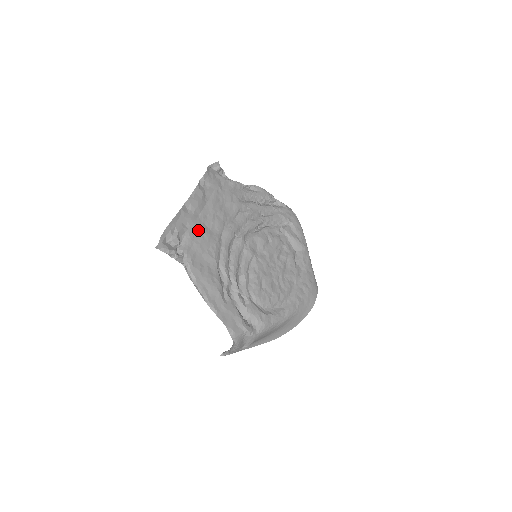
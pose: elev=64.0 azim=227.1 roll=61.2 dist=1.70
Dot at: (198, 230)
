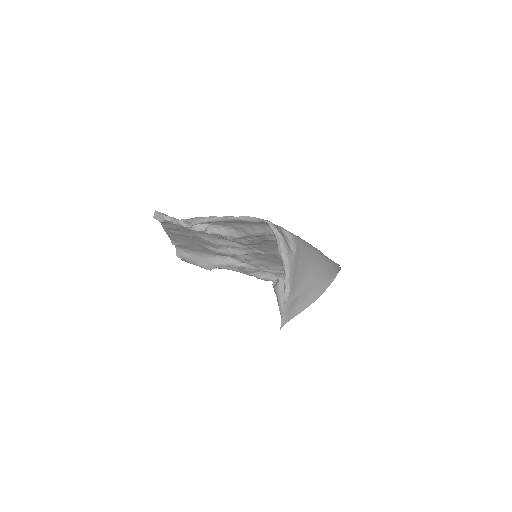
Dot at: (188, 230)
